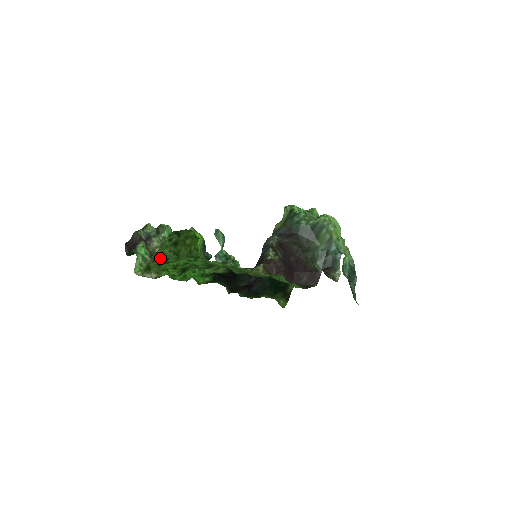
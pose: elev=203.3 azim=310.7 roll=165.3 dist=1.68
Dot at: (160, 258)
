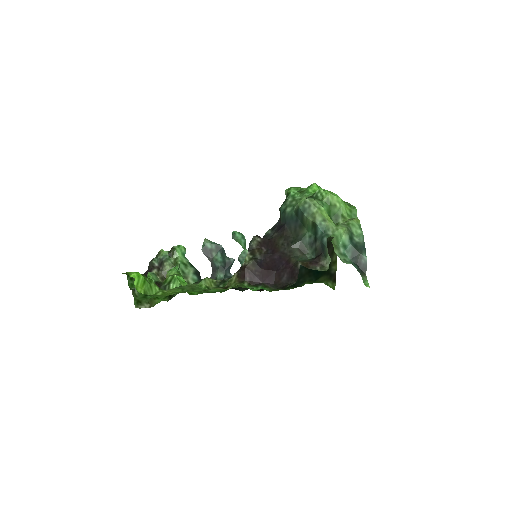
Dot at: occluded
